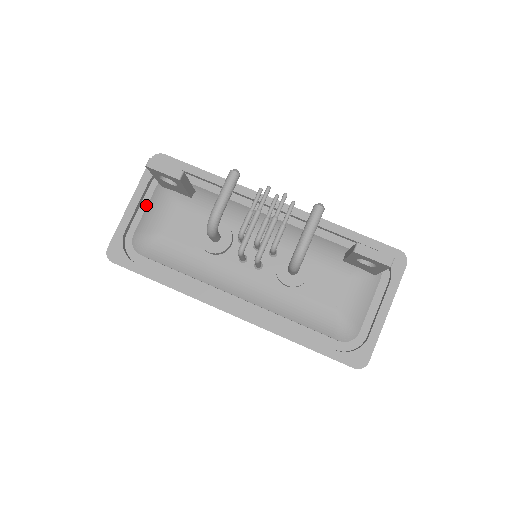
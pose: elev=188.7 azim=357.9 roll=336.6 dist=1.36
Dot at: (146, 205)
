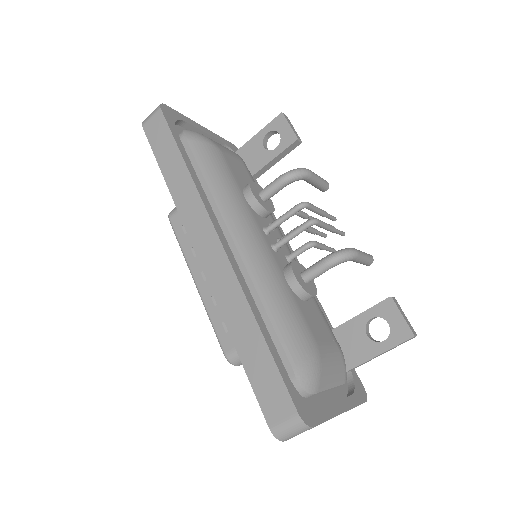
Dot at: occluded
